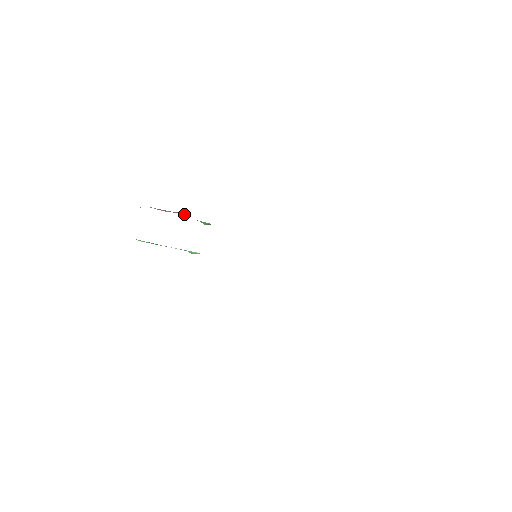
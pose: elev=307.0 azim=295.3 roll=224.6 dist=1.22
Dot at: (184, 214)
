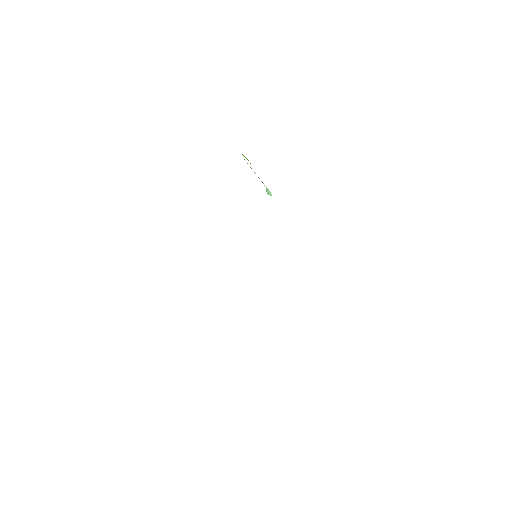
Dot at: occluded
